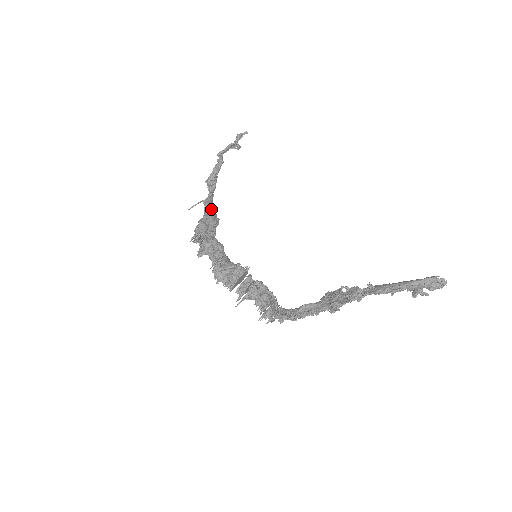
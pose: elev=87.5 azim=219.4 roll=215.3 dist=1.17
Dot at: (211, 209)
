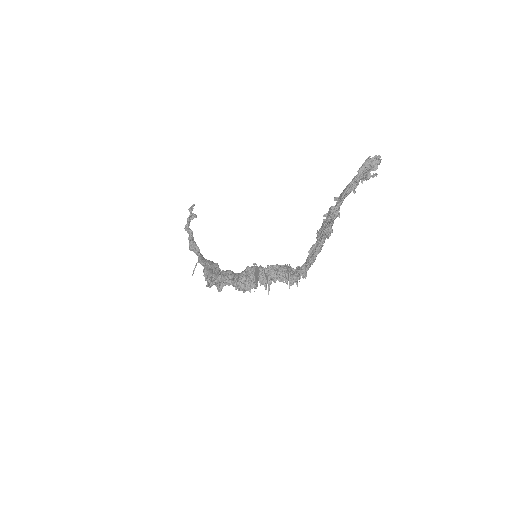
Dot at: (206, 261)
